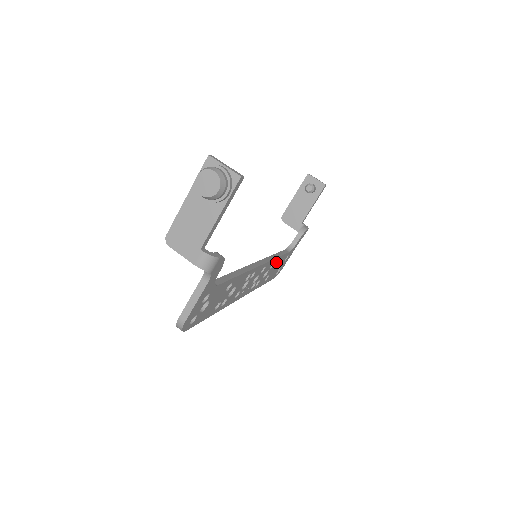
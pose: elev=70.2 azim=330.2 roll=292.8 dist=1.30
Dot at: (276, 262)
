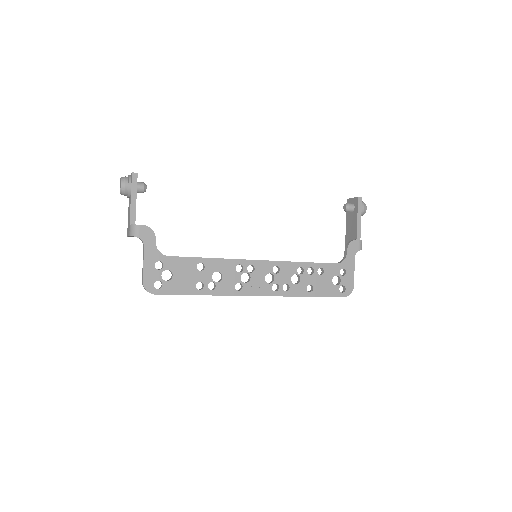
Dot at: (313, 271)
